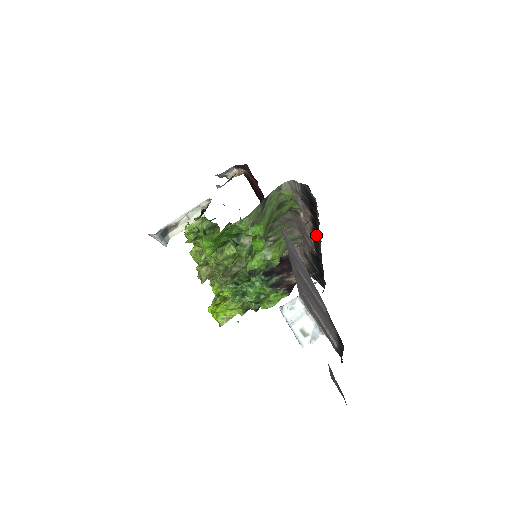
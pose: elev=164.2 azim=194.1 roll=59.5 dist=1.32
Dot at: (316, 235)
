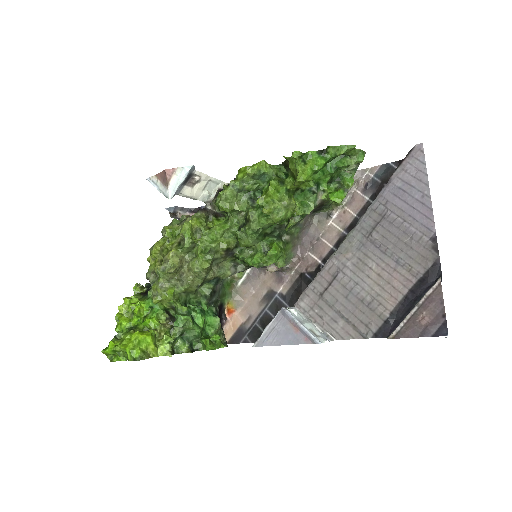
Dot at: occluded
